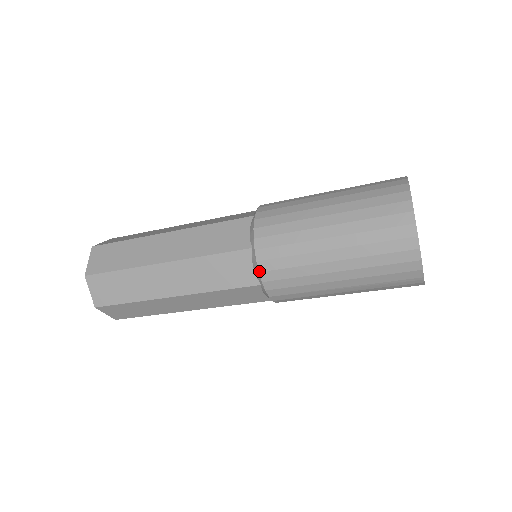
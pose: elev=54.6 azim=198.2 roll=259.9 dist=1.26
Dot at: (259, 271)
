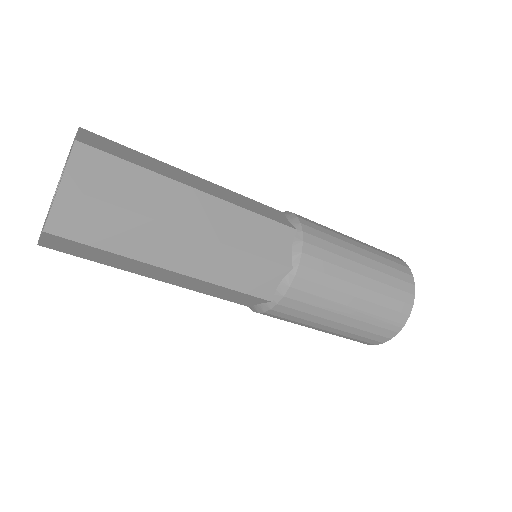
Dot at: (302, 251)
